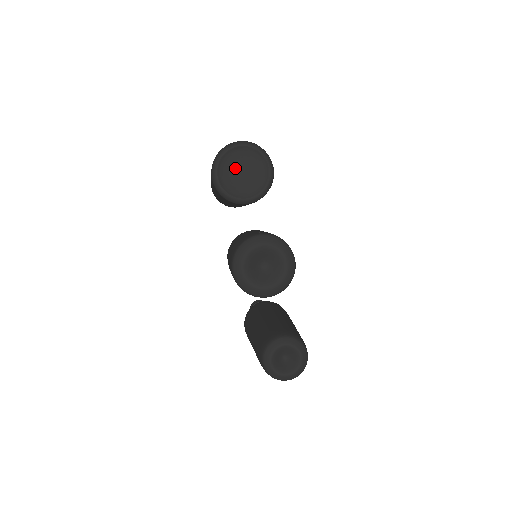
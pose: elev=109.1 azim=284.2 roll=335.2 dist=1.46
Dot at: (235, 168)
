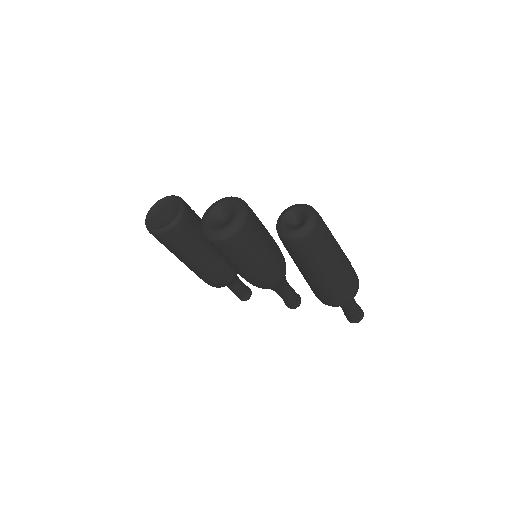
Dot at: (159, 218)
